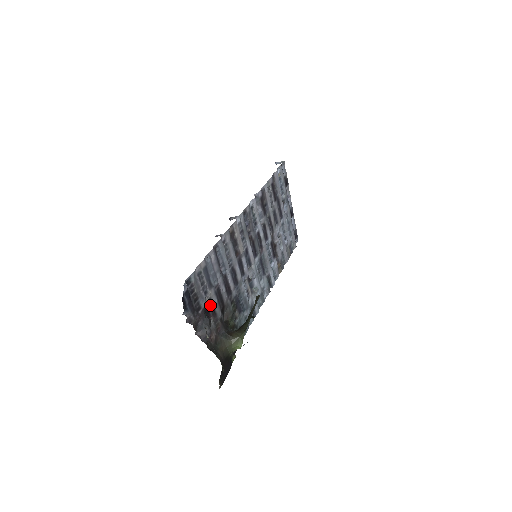
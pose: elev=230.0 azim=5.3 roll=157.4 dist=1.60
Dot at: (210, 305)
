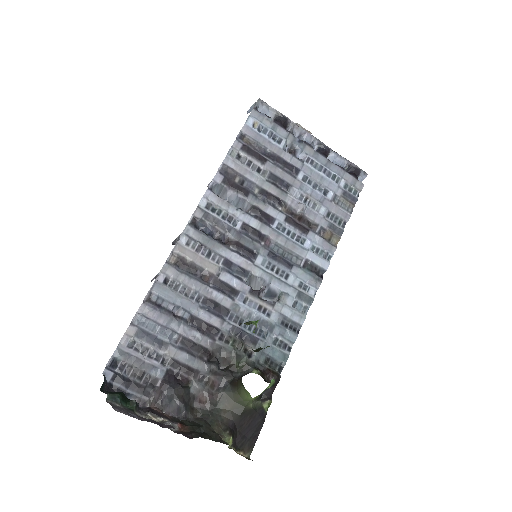
Dot at: (177, 367)
